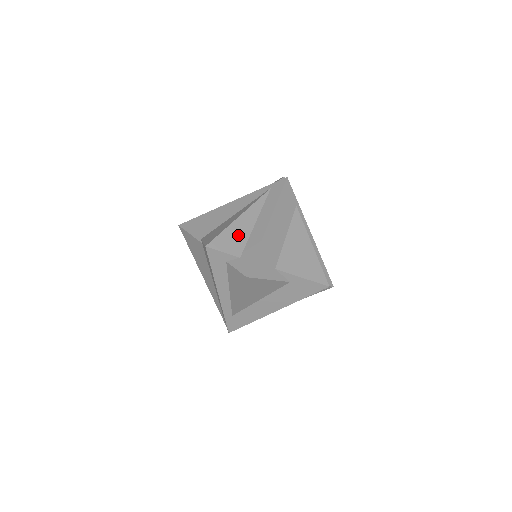
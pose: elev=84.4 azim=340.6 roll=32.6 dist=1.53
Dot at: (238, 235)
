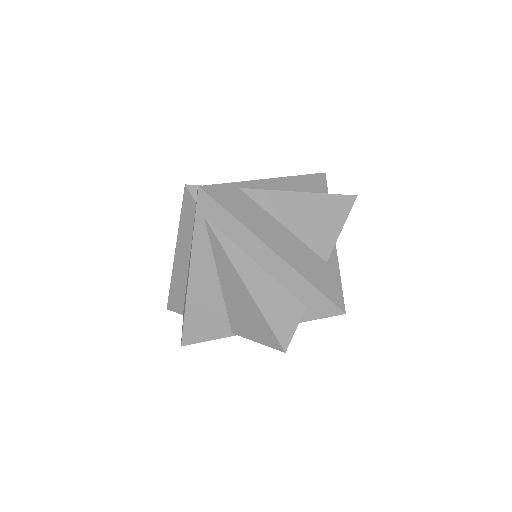
Dot at: (274, 299)
